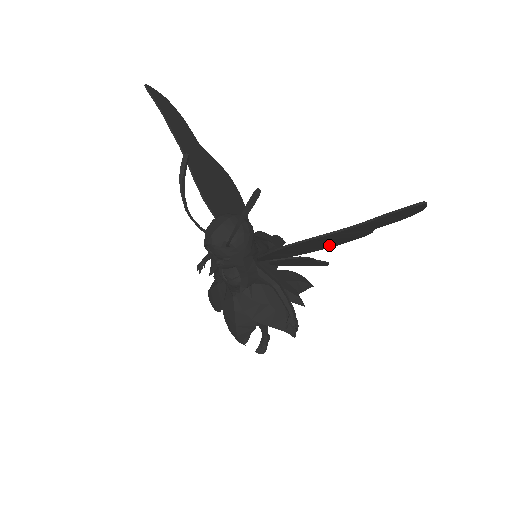
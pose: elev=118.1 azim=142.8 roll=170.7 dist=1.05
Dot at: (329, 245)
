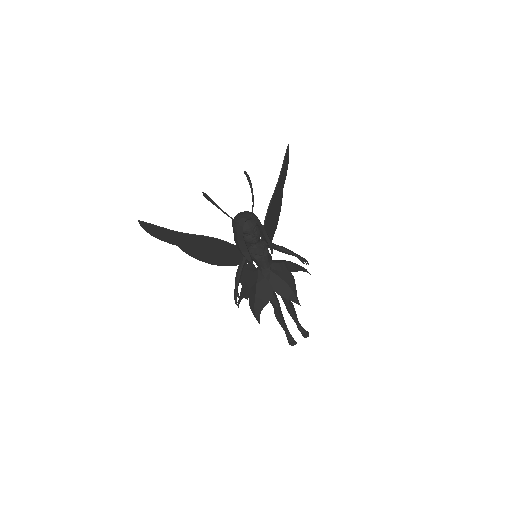
Dot at: (274, 226)
